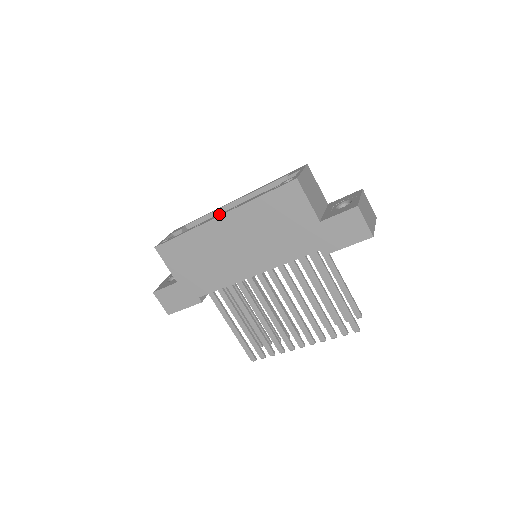
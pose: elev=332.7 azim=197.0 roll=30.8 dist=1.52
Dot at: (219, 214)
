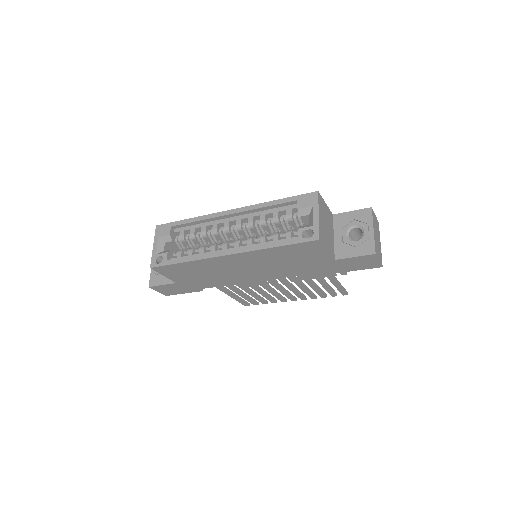
Dot at: (213, 223)
